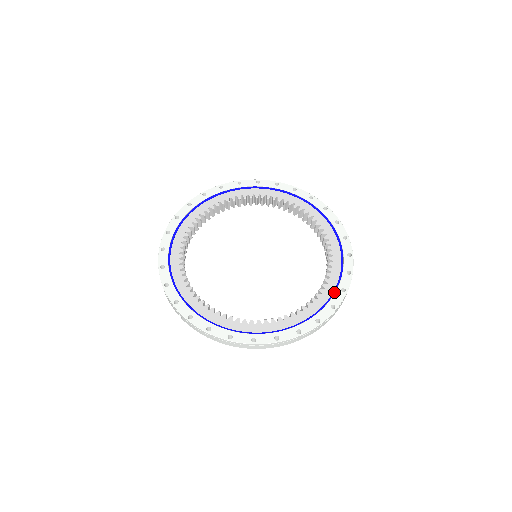
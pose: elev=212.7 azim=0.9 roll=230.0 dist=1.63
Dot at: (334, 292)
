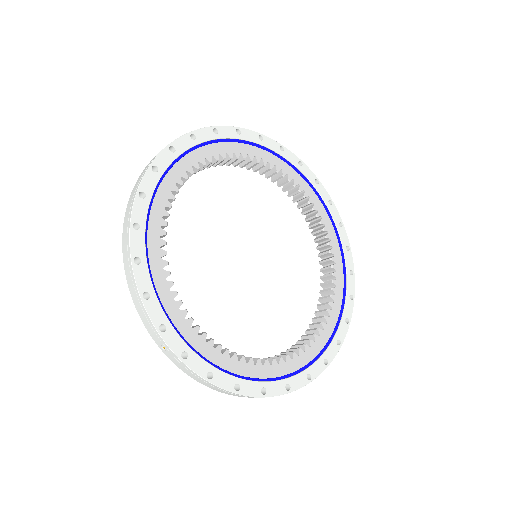
Dot at: (339, 322)
